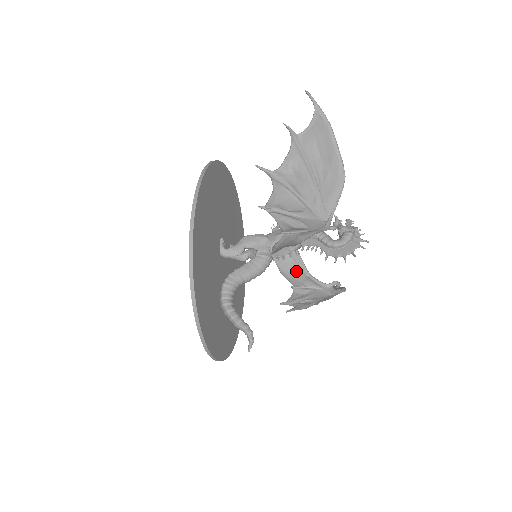
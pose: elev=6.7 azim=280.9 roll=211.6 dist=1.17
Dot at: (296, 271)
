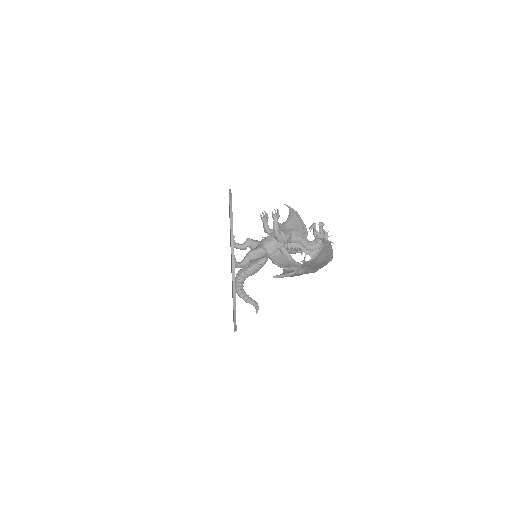
Dot at: occluded
